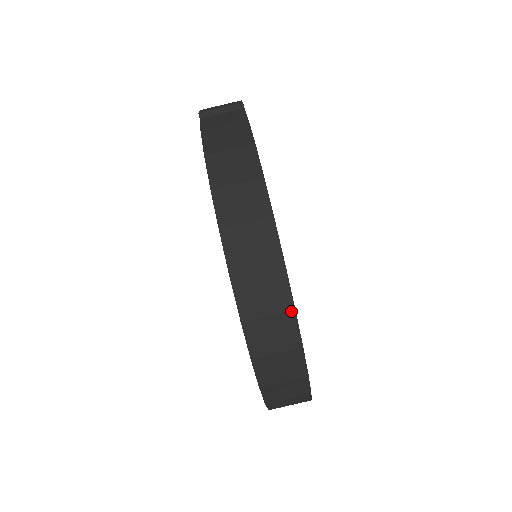
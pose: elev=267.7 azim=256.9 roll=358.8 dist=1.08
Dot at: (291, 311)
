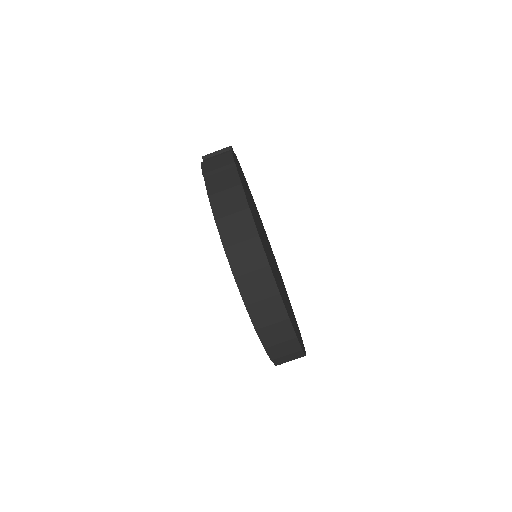
Dot at: (287, 320)
